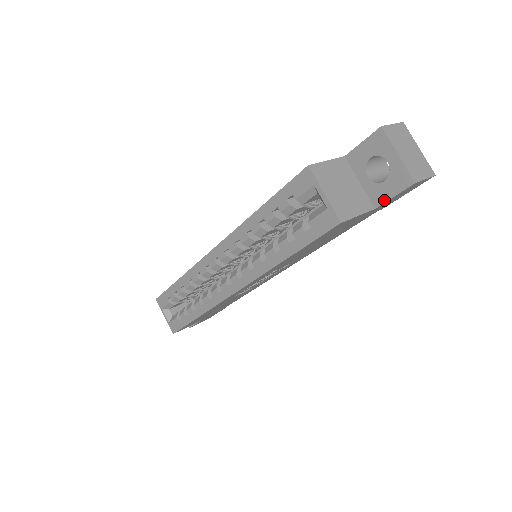
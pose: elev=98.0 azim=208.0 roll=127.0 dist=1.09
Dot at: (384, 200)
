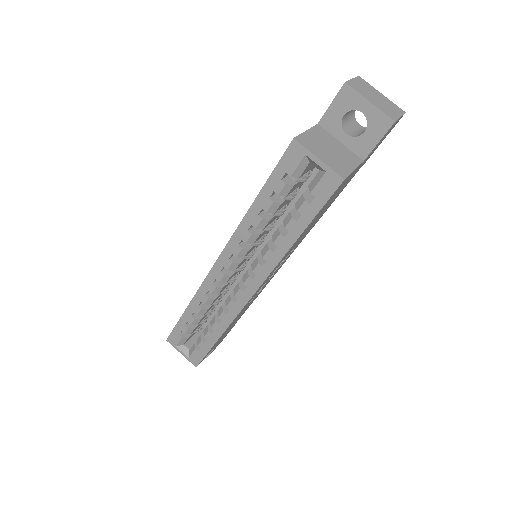
Dot at: (370, 149)
